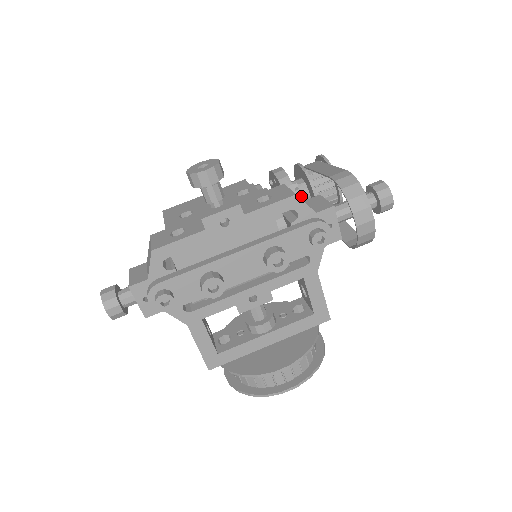
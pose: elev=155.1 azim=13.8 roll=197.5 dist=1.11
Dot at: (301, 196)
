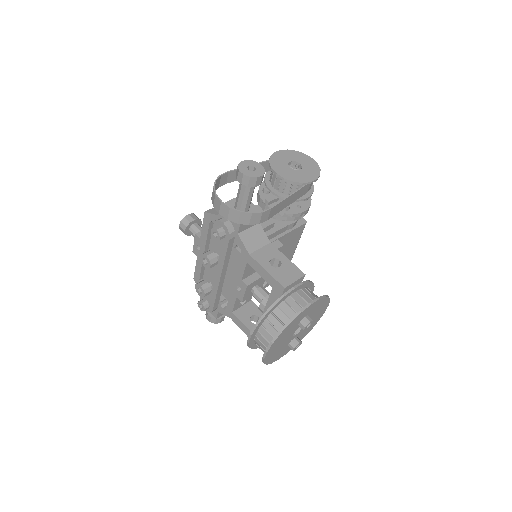
Dot at: occluded
